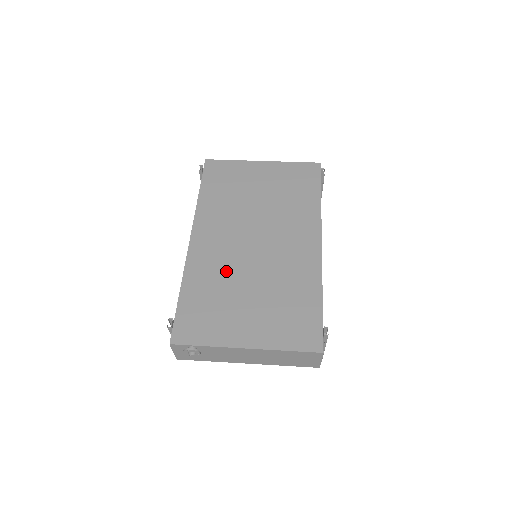
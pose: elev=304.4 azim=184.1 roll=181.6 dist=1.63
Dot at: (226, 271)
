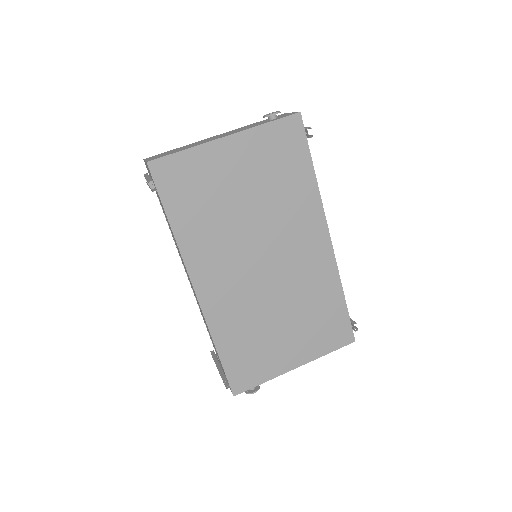
Dot at: (250, 311)
